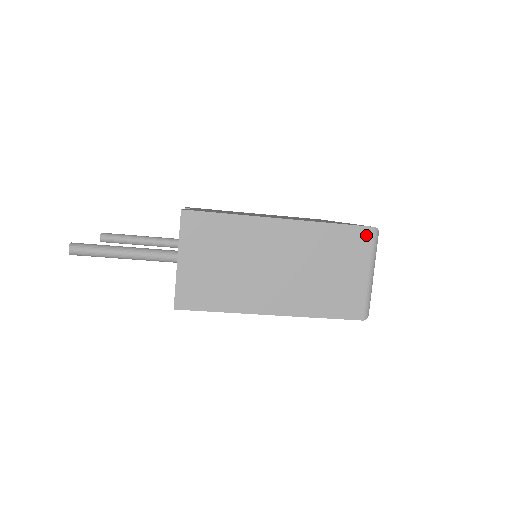
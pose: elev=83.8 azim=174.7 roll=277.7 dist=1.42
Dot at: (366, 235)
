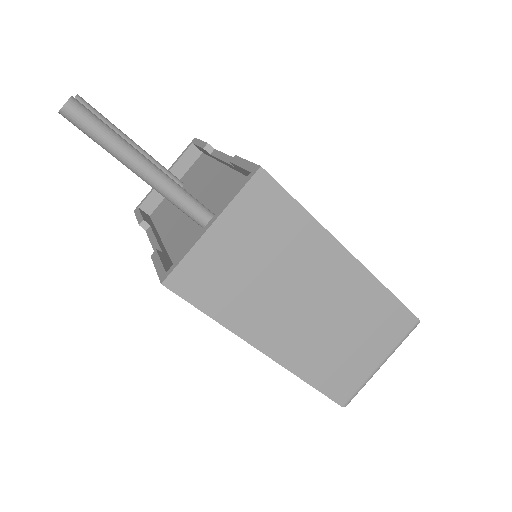
Dot at: (407, 323)
